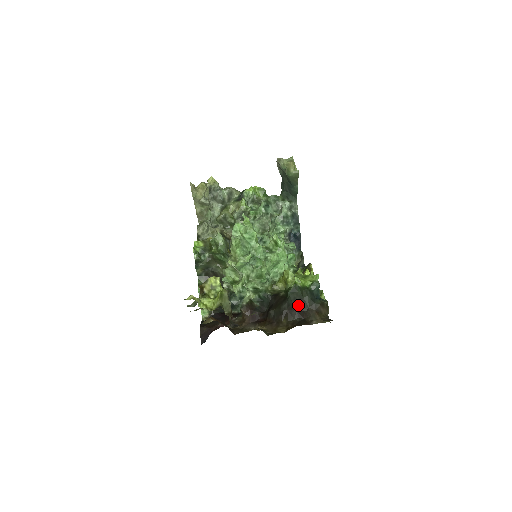
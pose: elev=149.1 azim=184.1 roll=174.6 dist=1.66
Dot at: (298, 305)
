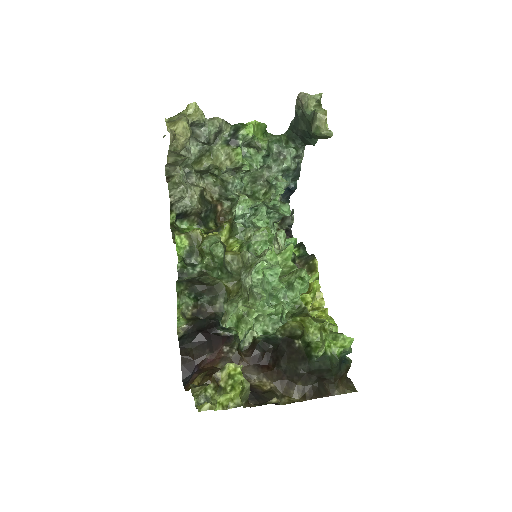
Dot at: (322, 373)
